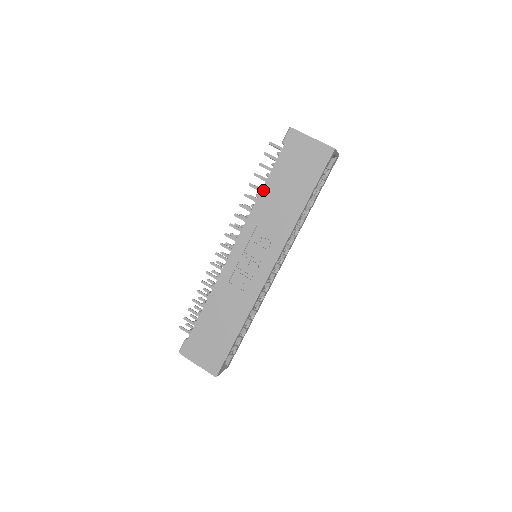
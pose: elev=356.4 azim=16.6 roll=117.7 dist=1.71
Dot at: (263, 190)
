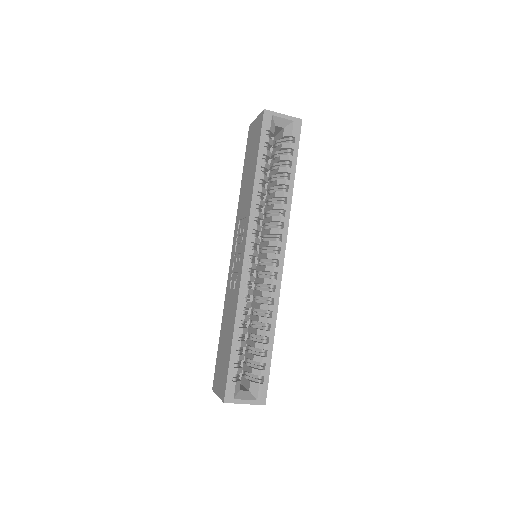
Dot at: (241, 189)
